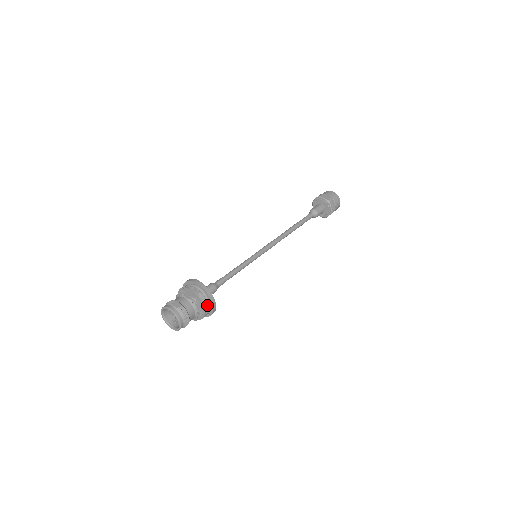
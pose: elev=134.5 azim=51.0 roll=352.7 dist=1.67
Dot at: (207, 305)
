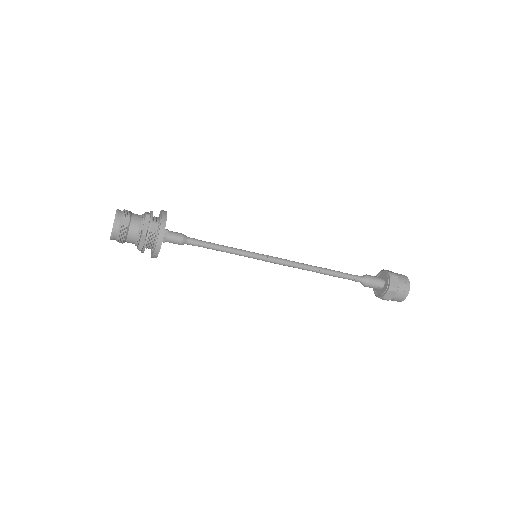
Dot at: (153, 247)
